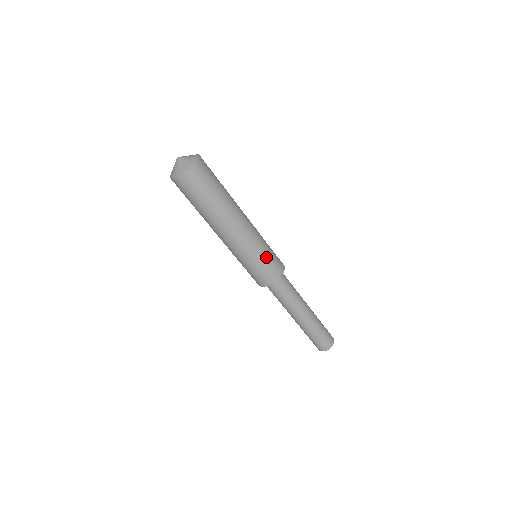
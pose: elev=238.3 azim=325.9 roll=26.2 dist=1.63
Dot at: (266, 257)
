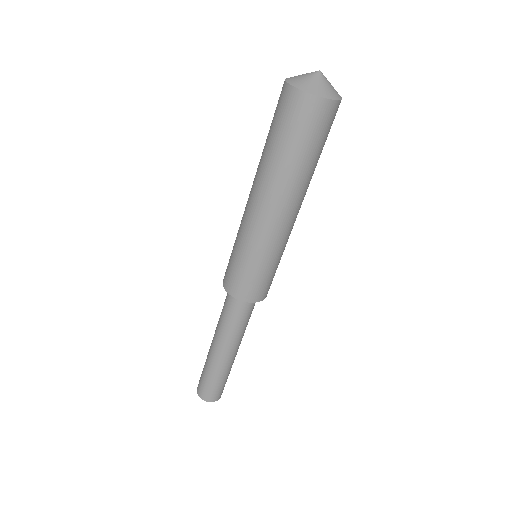
Dot at: (276, 268)
